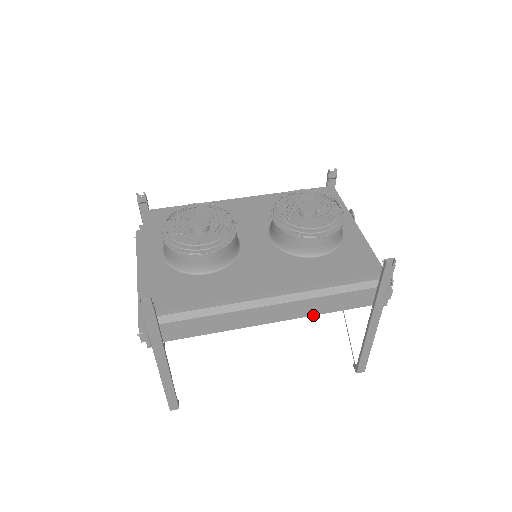
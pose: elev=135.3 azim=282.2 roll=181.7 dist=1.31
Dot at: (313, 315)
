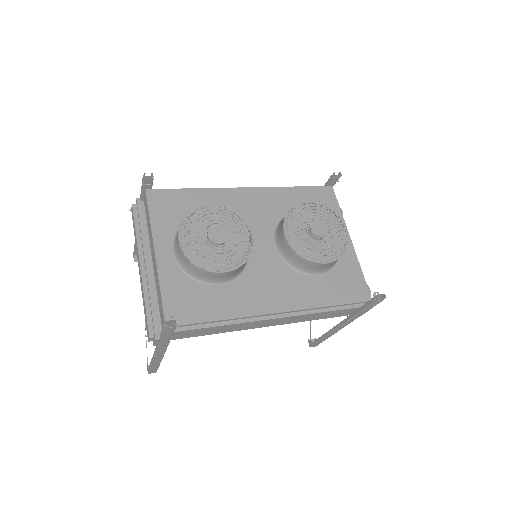
Dot at: occluded
